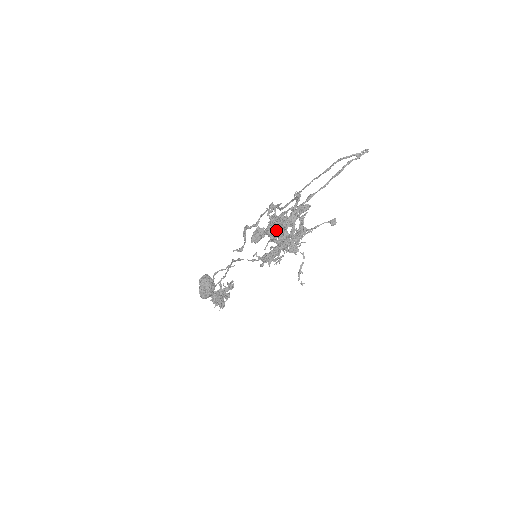
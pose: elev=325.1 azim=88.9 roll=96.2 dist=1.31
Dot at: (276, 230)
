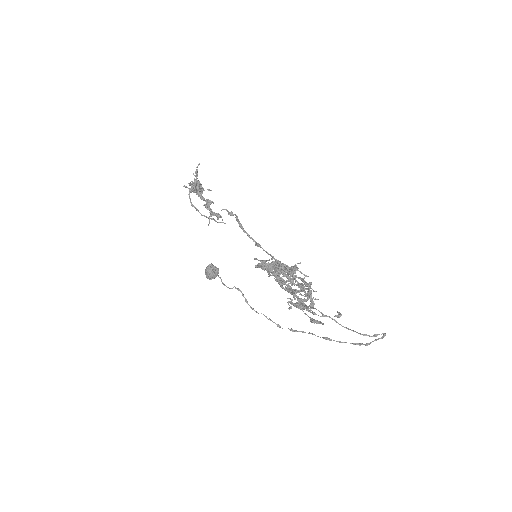
Dot at: occluded
